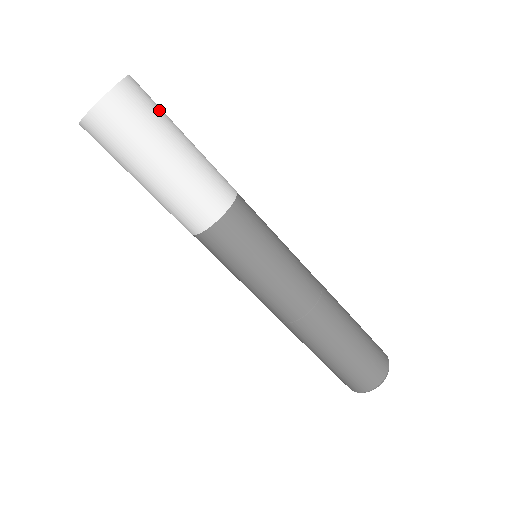
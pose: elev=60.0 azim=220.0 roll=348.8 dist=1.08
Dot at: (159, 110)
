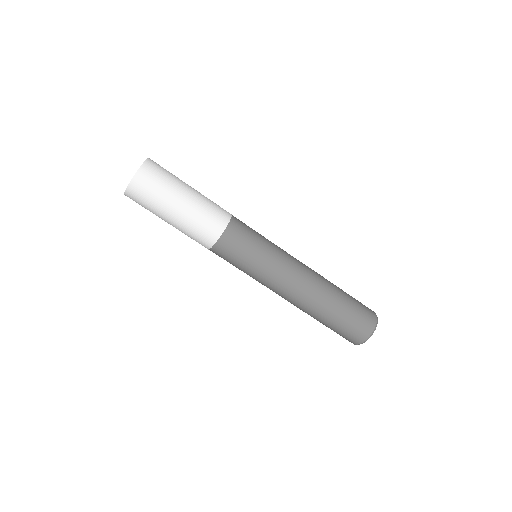
Dot at: occluded
